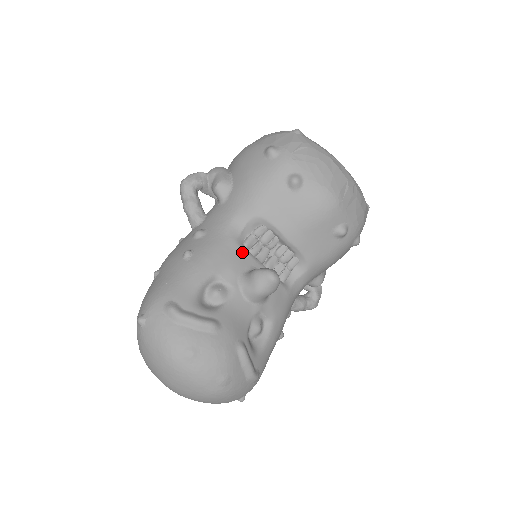
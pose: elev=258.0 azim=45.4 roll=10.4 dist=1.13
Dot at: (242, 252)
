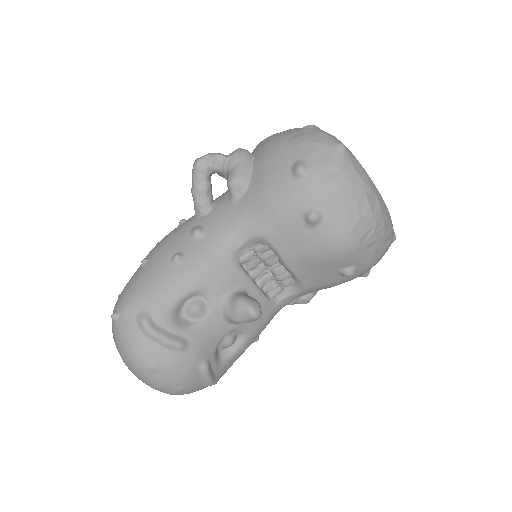
Dot at: (234, 269)
